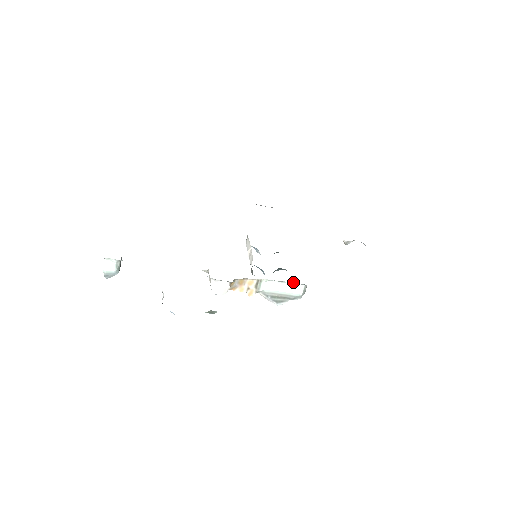
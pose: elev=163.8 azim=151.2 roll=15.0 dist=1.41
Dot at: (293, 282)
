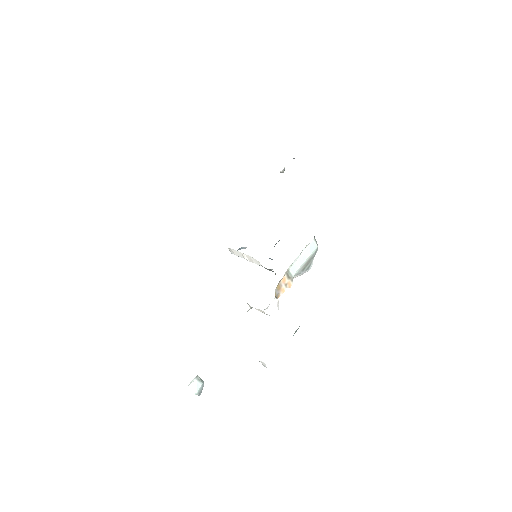
Dot at: (306, 246)
